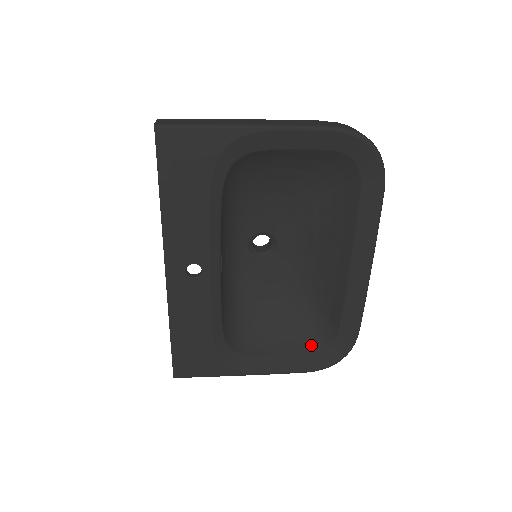
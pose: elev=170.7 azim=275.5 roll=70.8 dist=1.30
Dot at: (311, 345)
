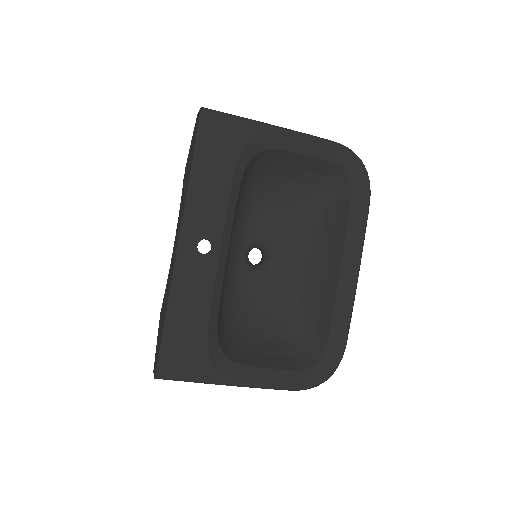
Dot at: (299, 361)
